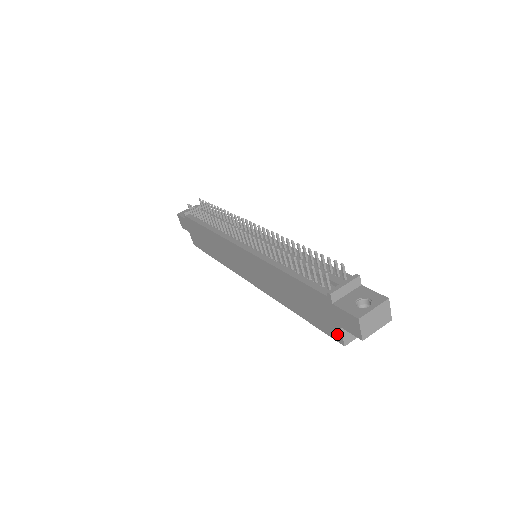
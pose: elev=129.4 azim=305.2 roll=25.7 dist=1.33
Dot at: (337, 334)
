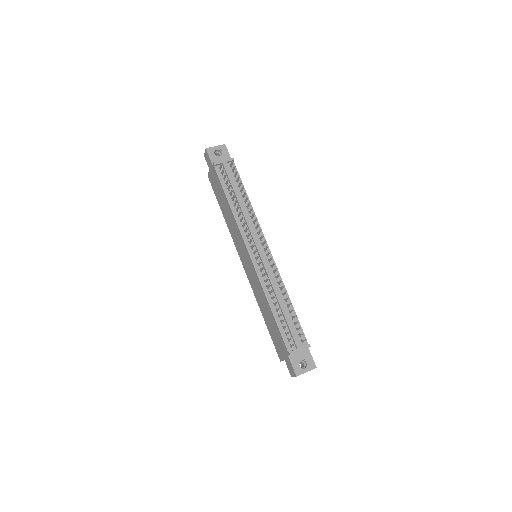
Dot at: (280, 356)
